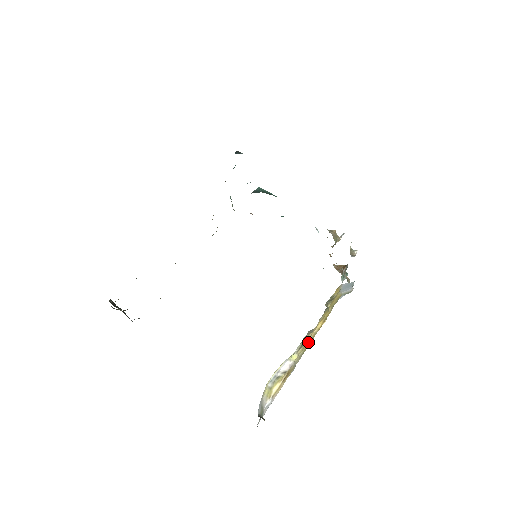
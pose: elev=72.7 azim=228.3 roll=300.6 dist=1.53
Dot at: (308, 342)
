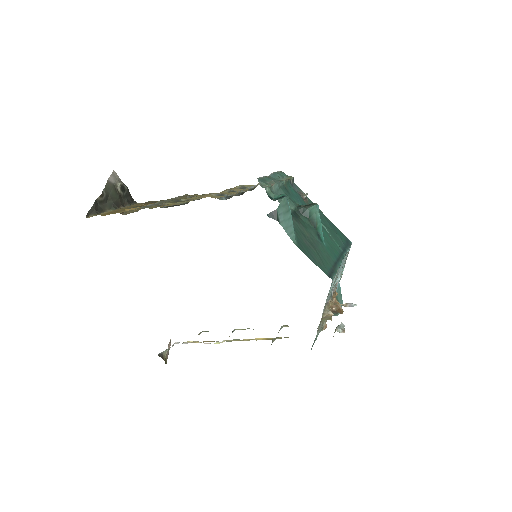
Dot at: (241, 340)
